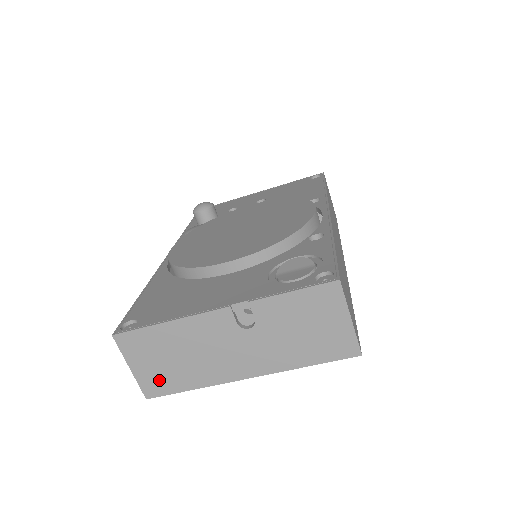
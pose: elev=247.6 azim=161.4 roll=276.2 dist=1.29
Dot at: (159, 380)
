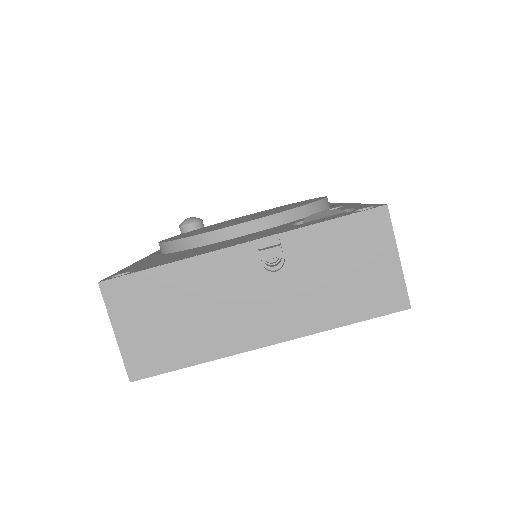
Dot at: (152, 351)
